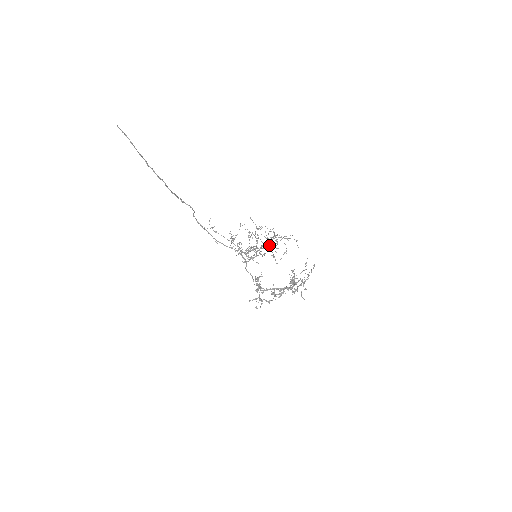
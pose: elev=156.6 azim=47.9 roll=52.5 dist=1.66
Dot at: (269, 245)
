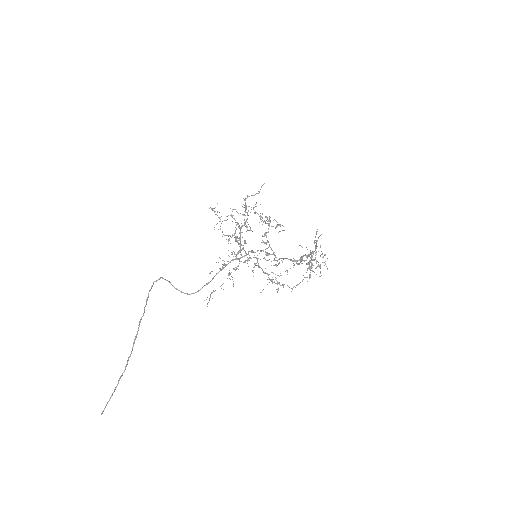
Dot at: (248, 210)
